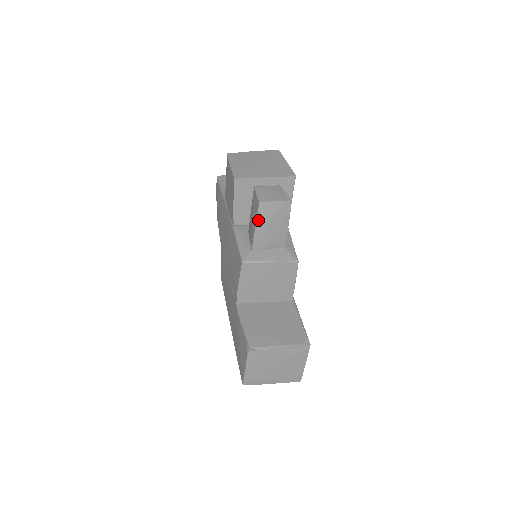
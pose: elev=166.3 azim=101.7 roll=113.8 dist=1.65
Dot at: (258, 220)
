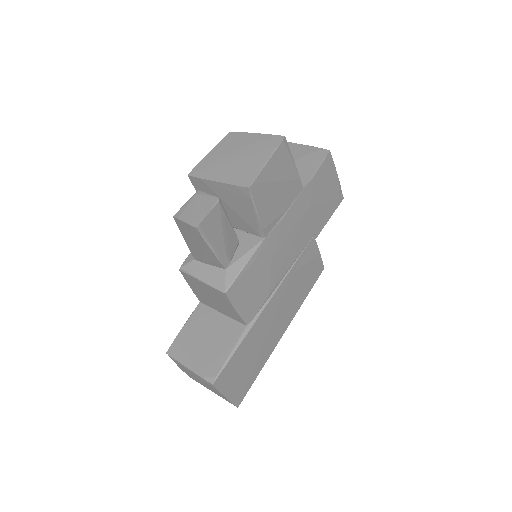
Dot at: (182, 234)
